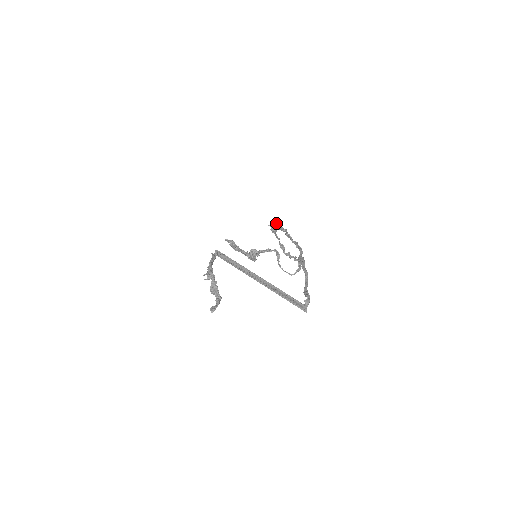
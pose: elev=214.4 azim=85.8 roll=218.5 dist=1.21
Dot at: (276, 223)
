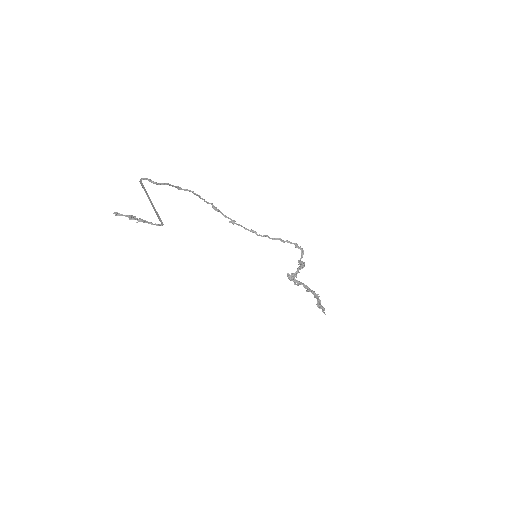
Dot at: (221, 212)
